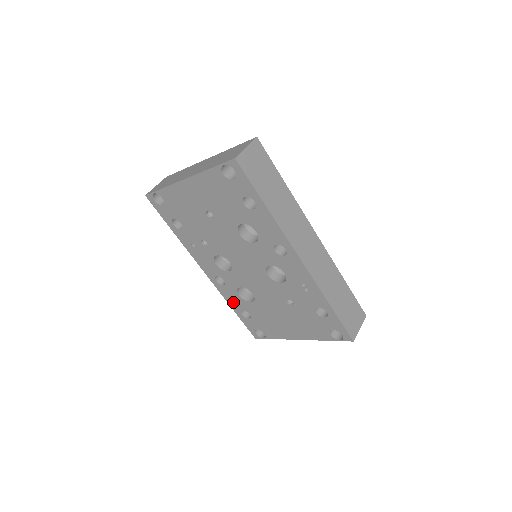
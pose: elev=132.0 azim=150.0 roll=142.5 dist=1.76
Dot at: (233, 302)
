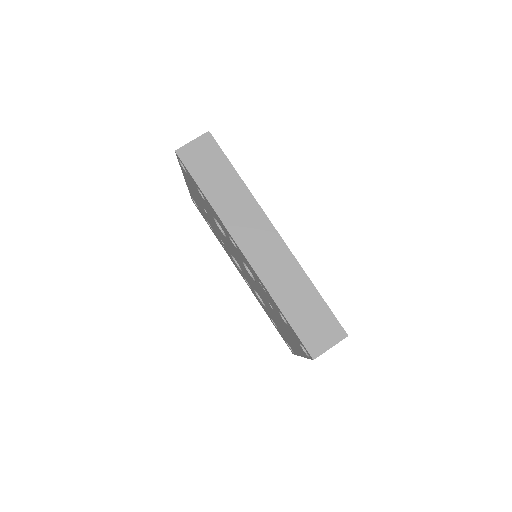
Dot at: (263, 308)
